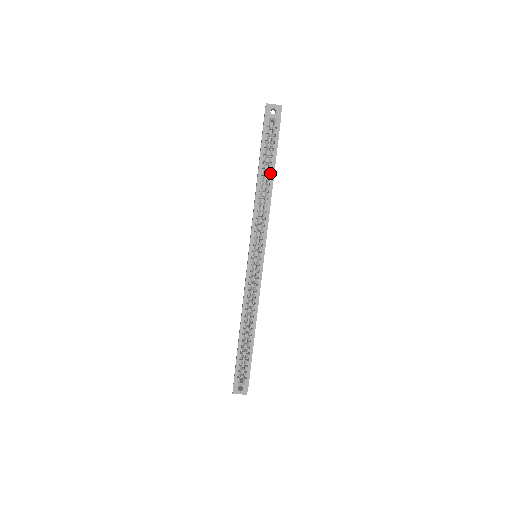
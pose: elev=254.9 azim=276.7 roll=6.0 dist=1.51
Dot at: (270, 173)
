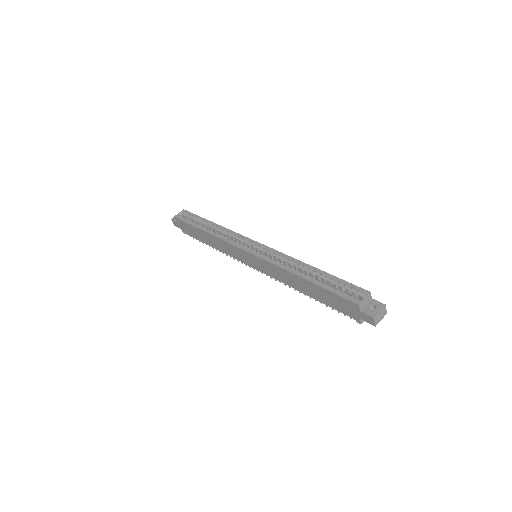
Dot at: (206, 223)
